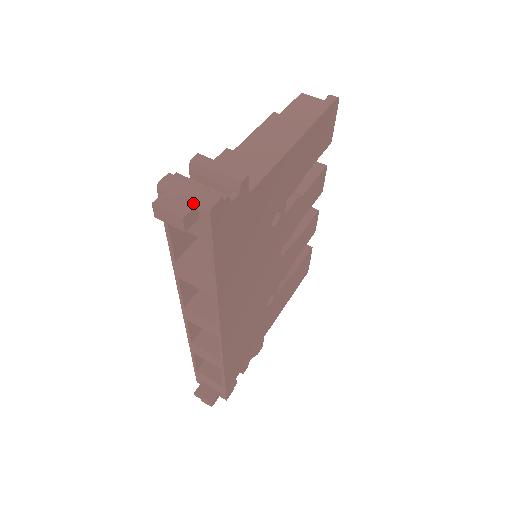
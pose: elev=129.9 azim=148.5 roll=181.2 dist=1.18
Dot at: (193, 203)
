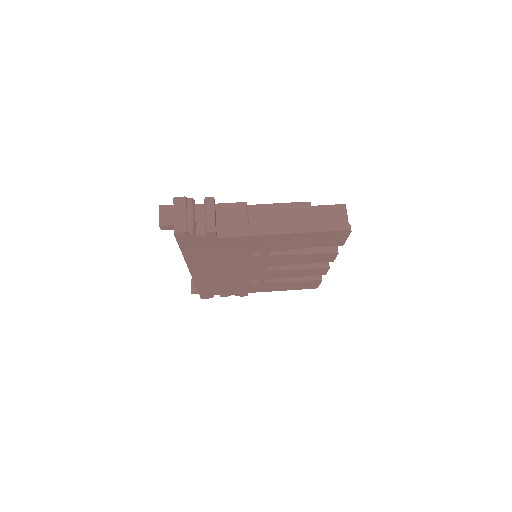
Dot at: (172, 223)
